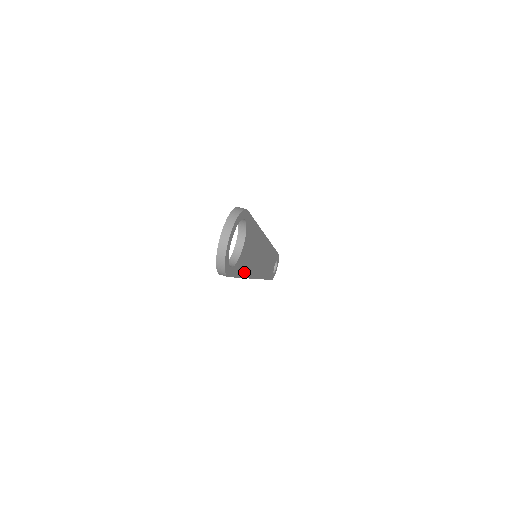
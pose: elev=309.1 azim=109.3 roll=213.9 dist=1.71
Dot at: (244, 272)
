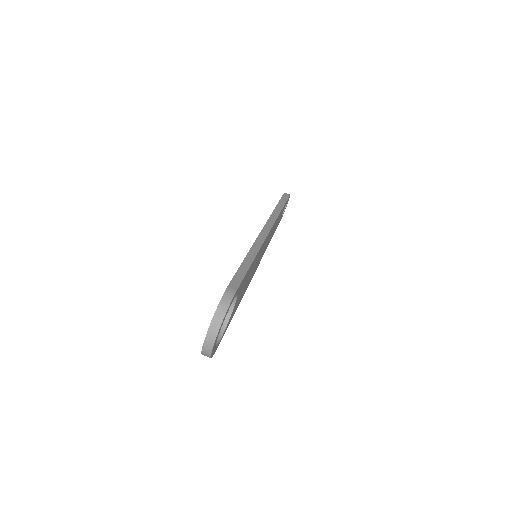
Dot at: (239, 301)
